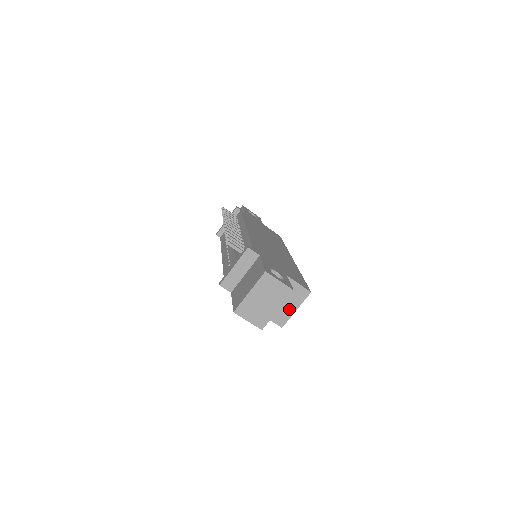
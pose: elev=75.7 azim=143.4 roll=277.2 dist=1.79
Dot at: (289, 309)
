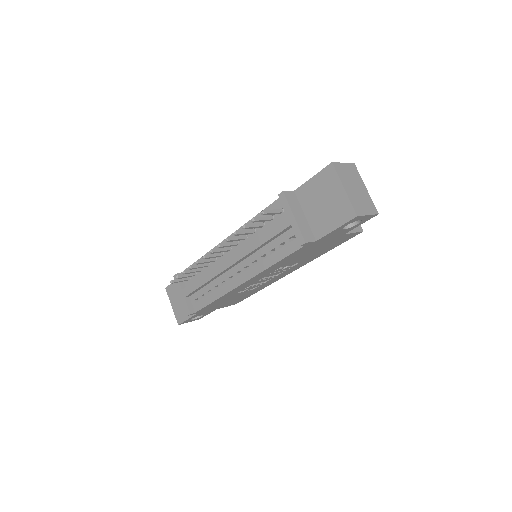
Dot at: occluded
